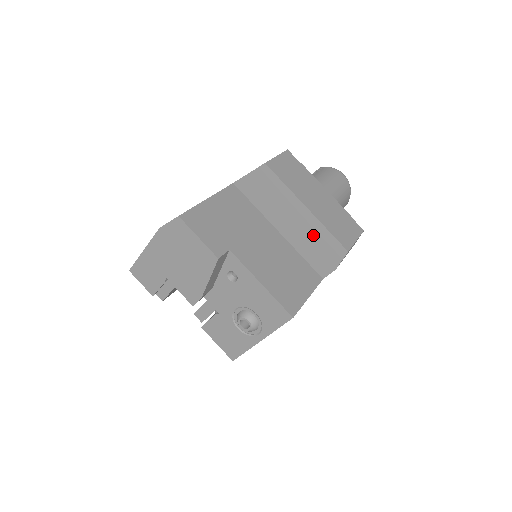
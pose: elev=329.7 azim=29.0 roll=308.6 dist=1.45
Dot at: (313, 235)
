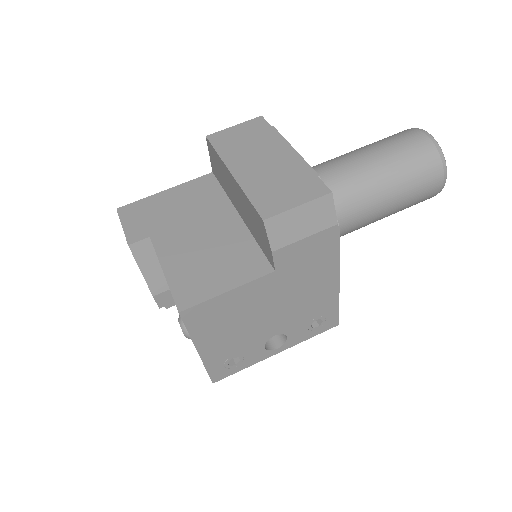
Dot at: (247, 209)
